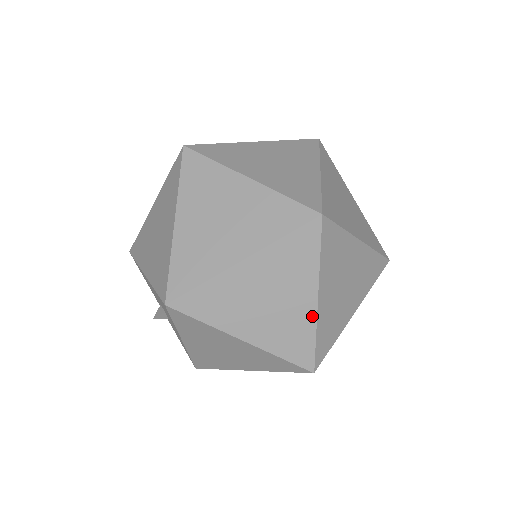
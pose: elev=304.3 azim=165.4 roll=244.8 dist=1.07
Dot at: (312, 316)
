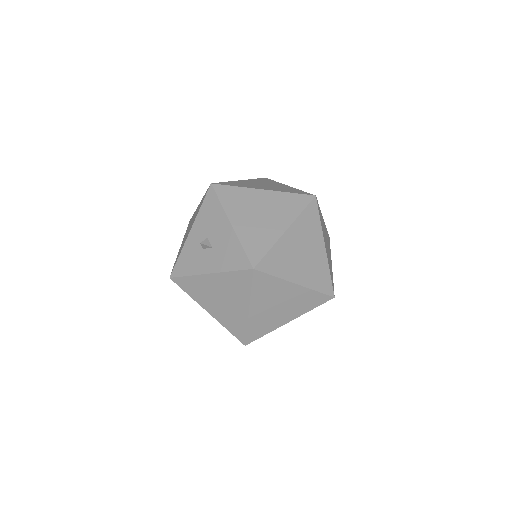
Dot at: (279, 325)
